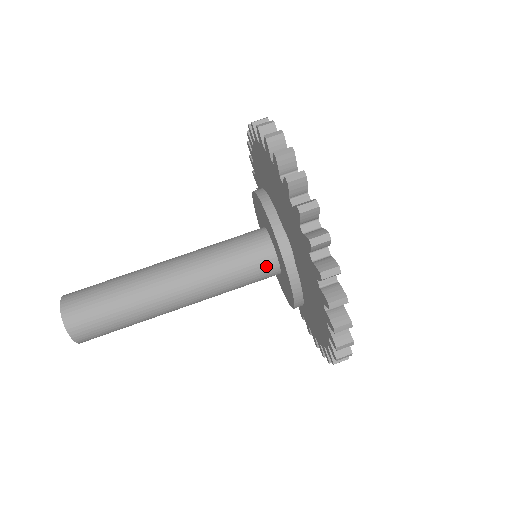
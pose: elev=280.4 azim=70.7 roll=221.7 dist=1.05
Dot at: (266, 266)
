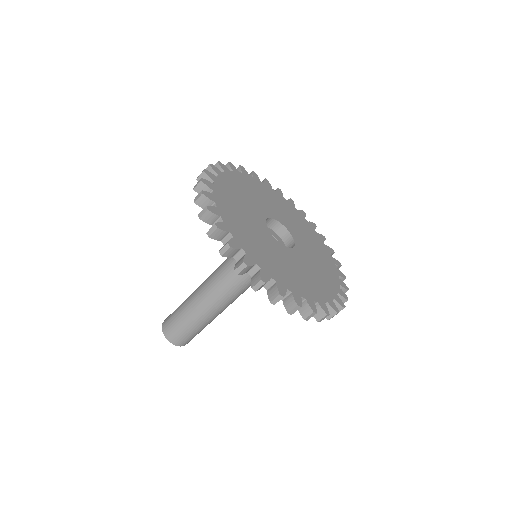
Dot at: occluded
